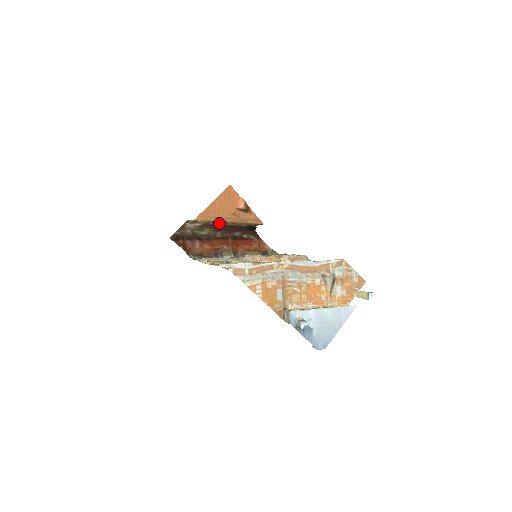
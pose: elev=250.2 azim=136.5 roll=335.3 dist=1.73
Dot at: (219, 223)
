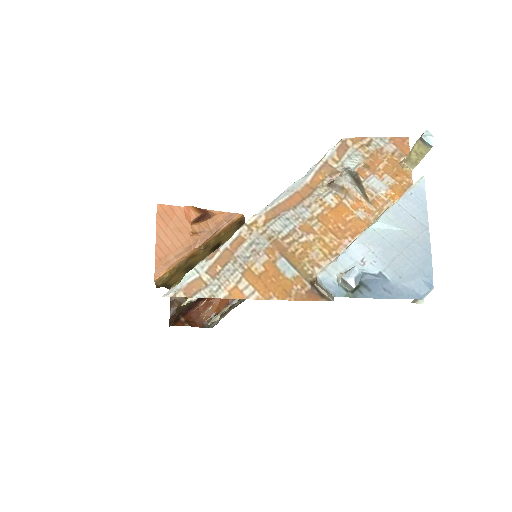
Dot at: occluded
